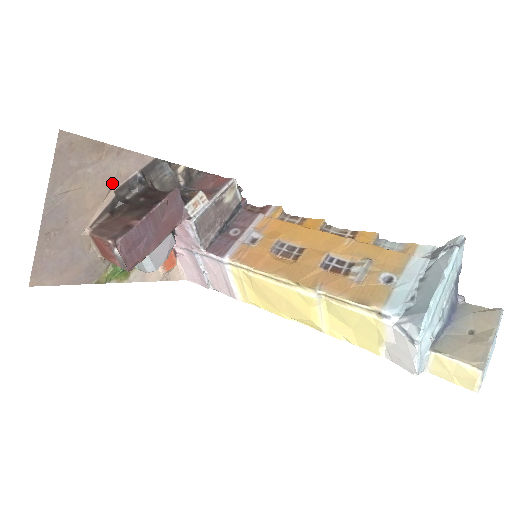
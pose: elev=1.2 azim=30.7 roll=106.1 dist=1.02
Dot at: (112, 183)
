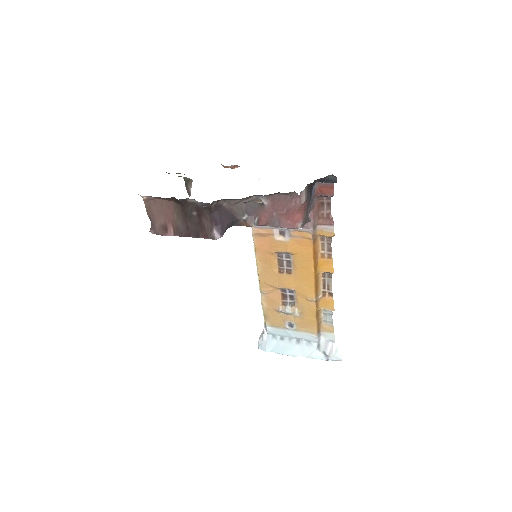
Dot at: occluded
